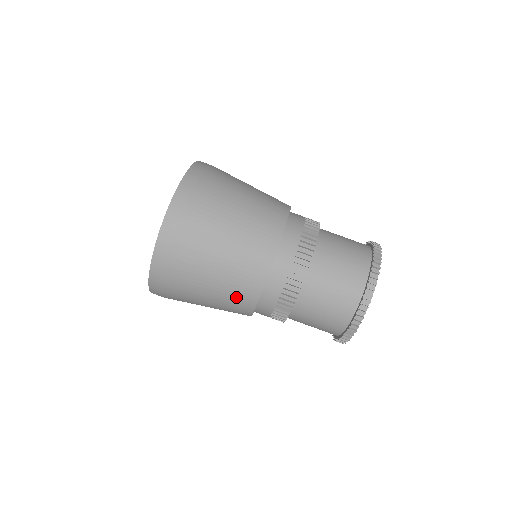
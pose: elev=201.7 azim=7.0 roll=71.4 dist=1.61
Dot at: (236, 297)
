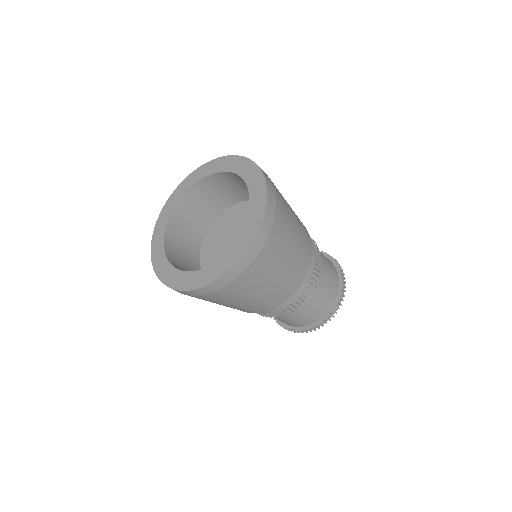
Dot at: (280, 293)
